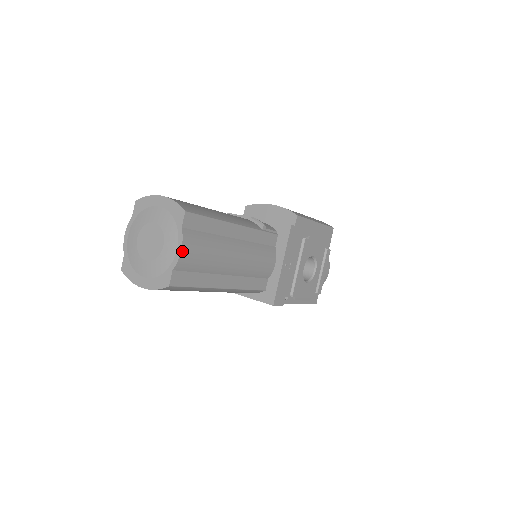
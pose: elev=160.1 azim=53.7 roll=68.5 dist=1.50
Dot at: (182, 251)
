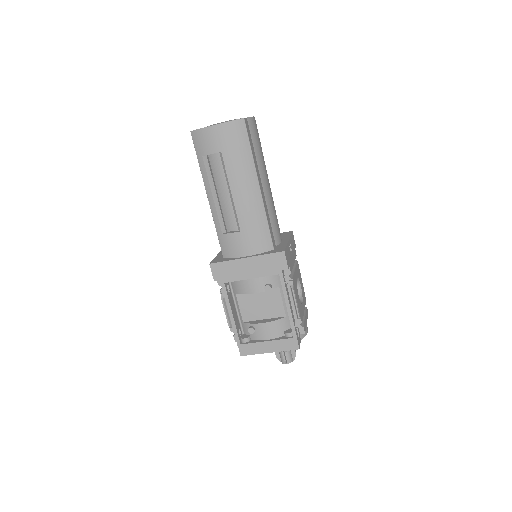
Dot at: (254, 118)
